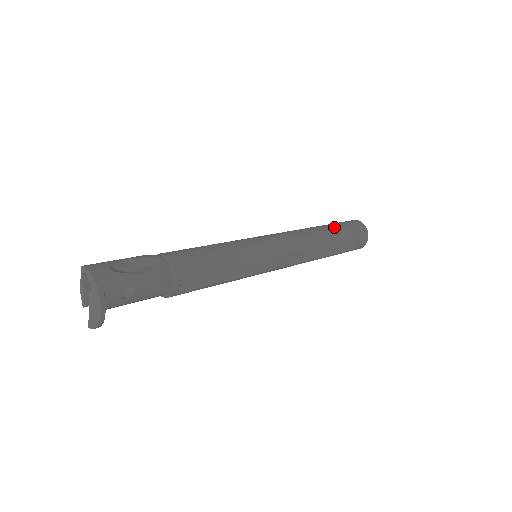
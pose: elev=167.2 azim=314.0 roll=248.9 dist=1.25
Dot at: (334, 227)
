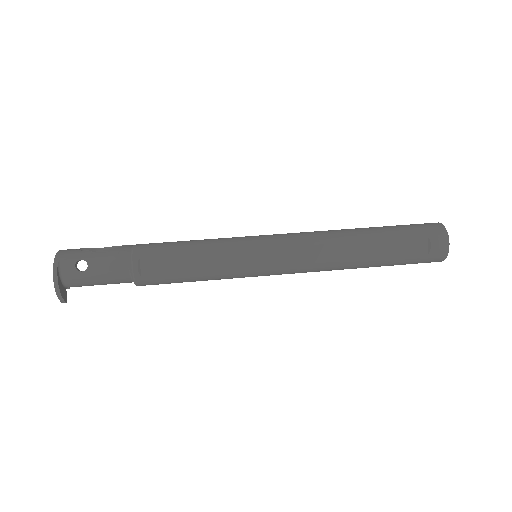
Dot at: (380, 227)
